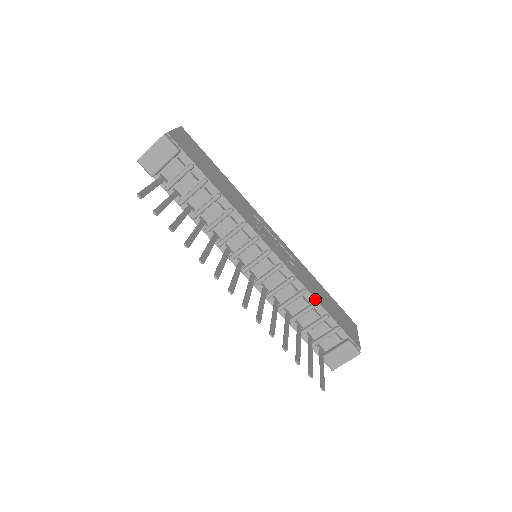
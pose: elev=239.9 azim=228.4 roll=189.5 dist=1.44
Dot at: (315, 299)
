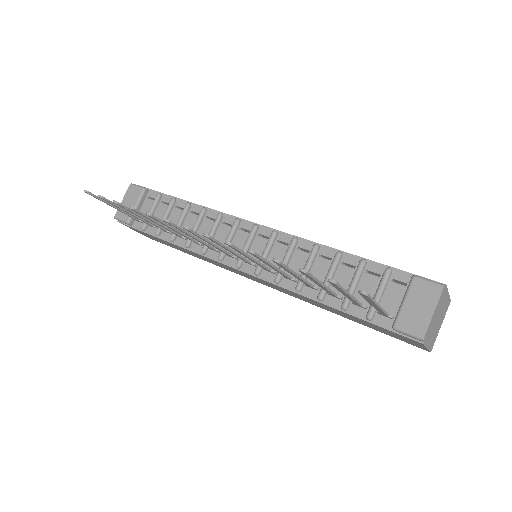
Dot at: (336, 250)
